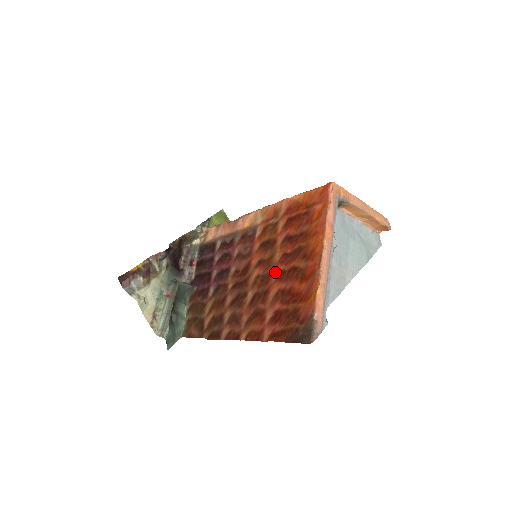
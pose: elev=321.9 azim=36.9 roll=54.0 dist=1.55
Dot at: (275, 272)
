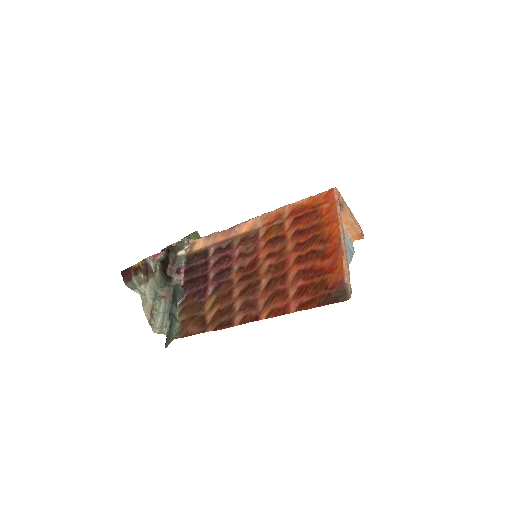
Dot at: (291, 258)
